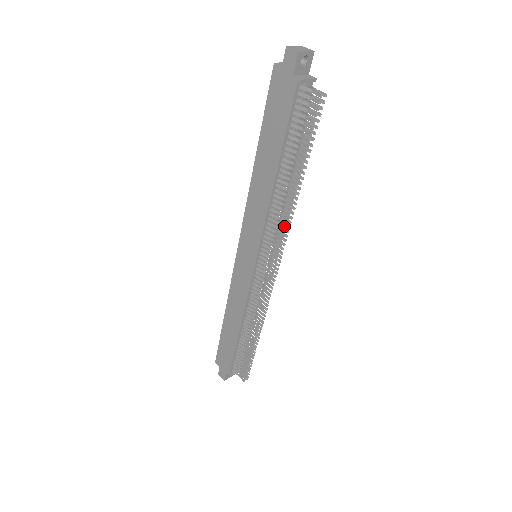
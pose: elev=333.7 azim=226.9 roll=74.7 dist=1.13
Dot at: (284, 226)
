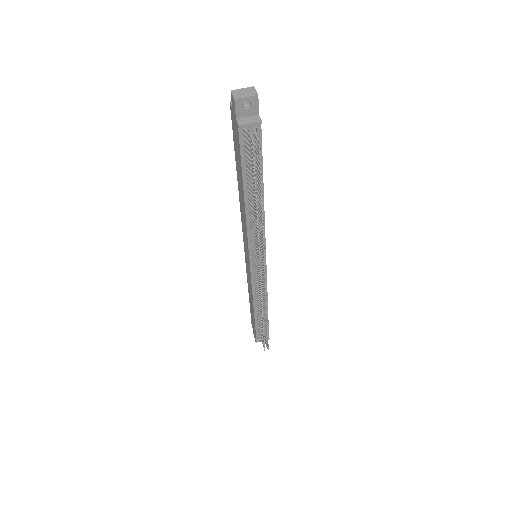
Dot at: (258, 243)
